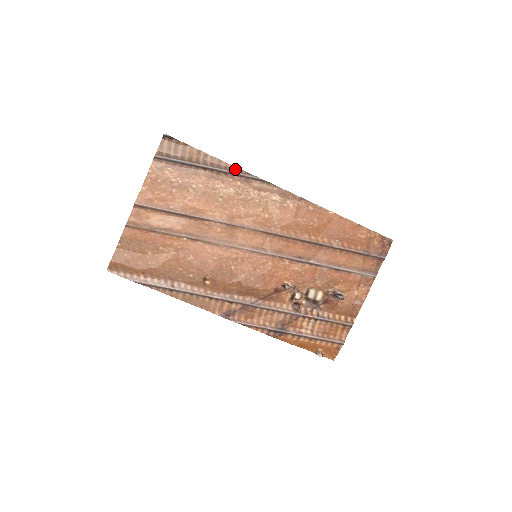
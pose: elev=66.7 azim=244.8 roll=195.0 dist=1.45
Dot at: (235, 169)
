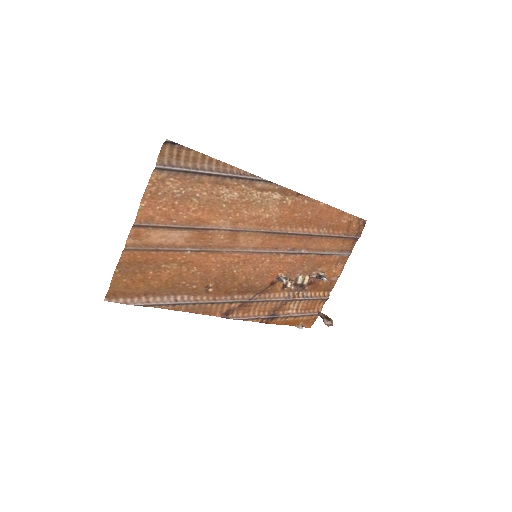
Dot at: (240, 172)
